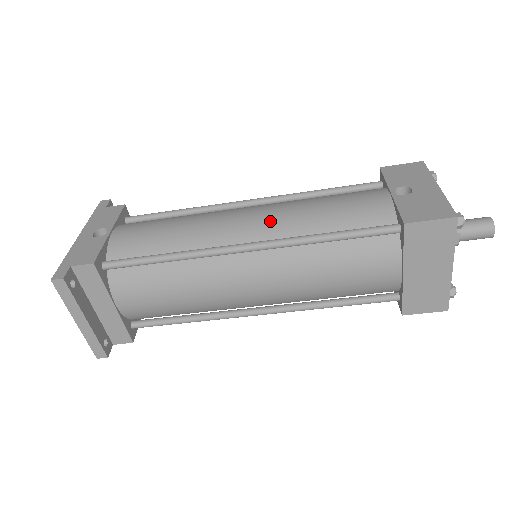
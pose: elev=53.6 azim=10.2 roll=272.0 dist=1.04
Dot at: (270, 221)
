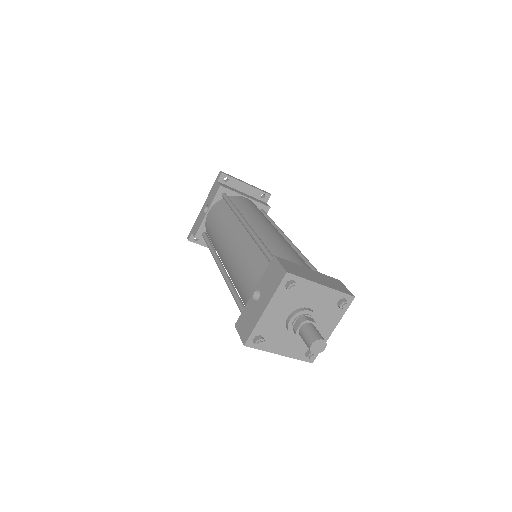
Dot at: (228, 261)
